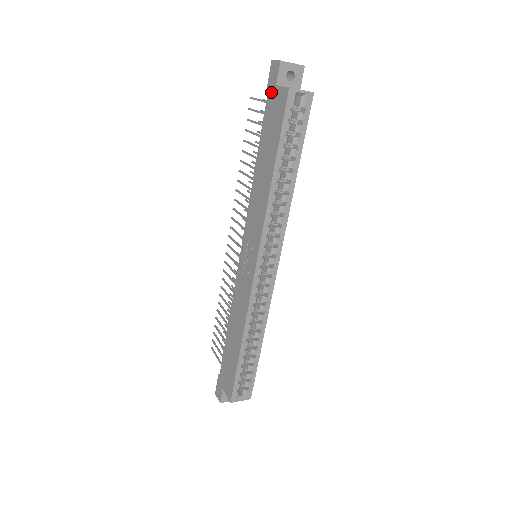
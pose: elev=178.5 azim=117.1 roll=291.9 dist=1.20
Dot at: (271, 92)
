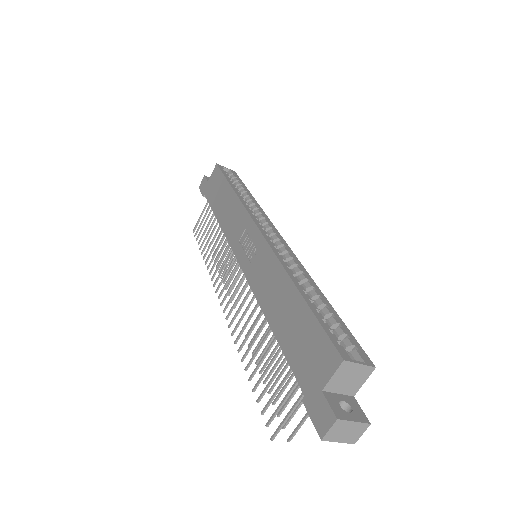
Dot at: (206, 188)
